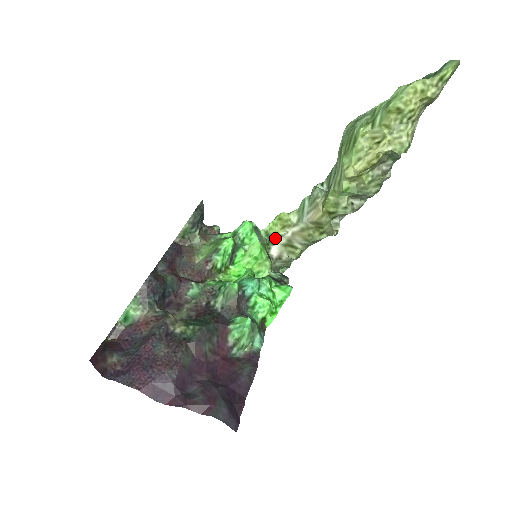
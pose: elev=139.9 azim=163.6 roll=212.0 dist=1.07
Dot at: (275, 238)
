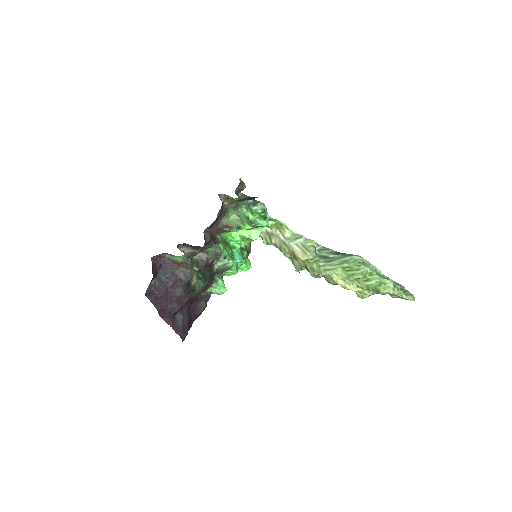
Dot at: occluded
